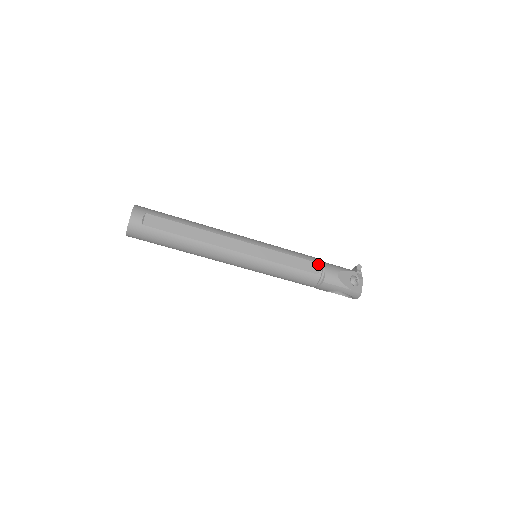
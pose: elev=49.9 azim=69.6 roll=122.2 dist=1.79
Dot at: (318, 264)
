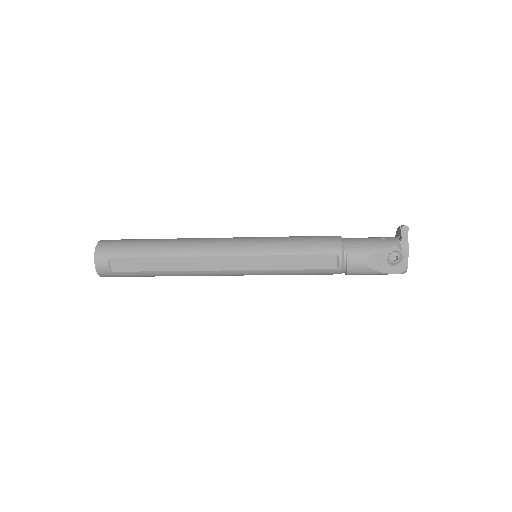
Dot at: (336, 256)
